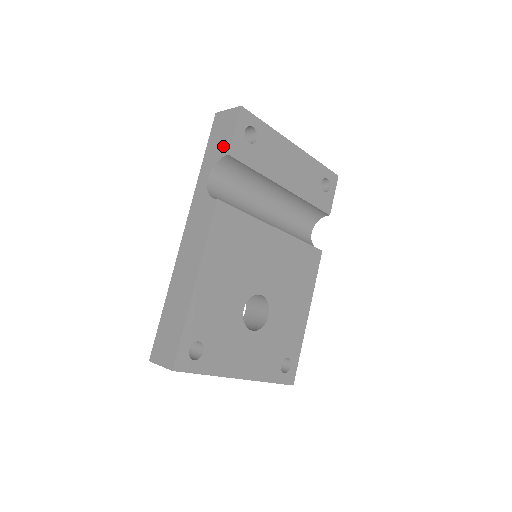
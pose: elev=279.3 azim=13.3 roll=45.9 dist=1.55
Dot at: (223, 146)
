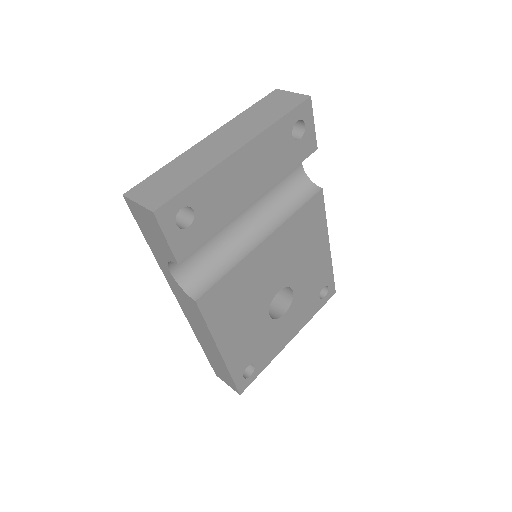
Dot at: (164, 249)
